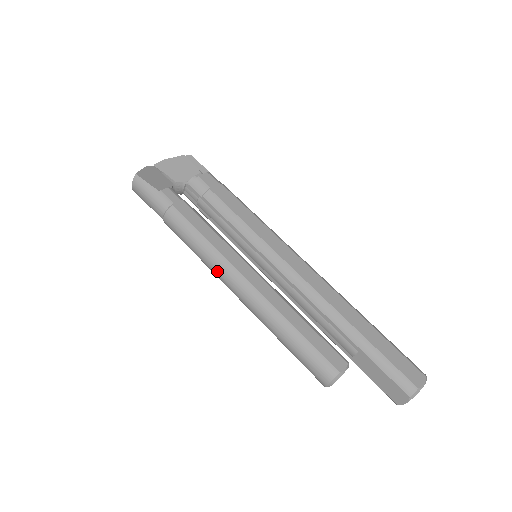
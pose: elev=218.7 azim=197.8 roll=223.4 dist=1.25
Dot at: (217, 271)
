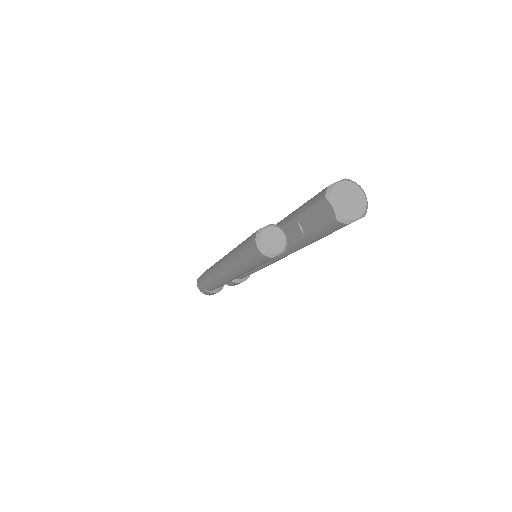
Dot at: (218, 272)
